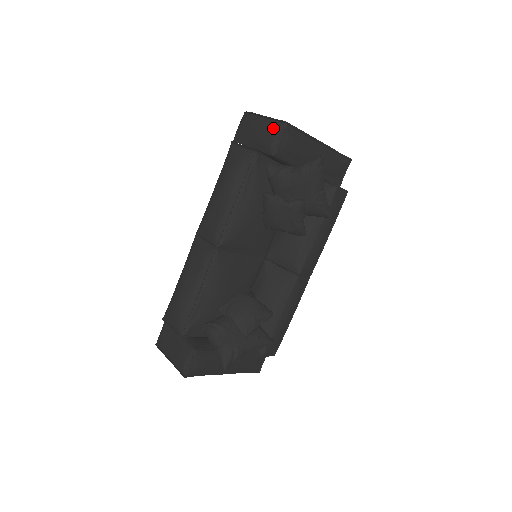
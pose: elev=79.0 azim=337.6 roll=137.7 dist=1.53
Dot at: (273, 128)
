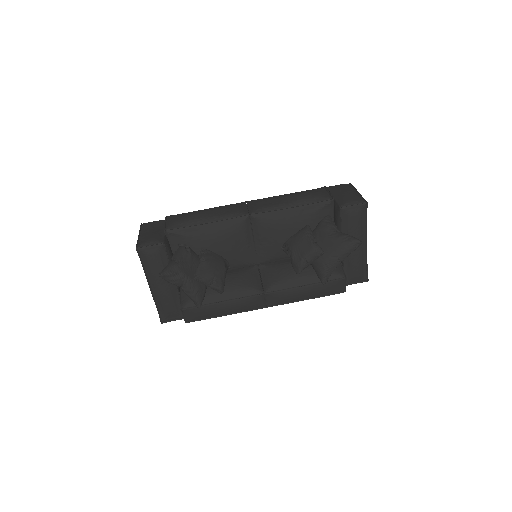
Dot at: (357, 198)
